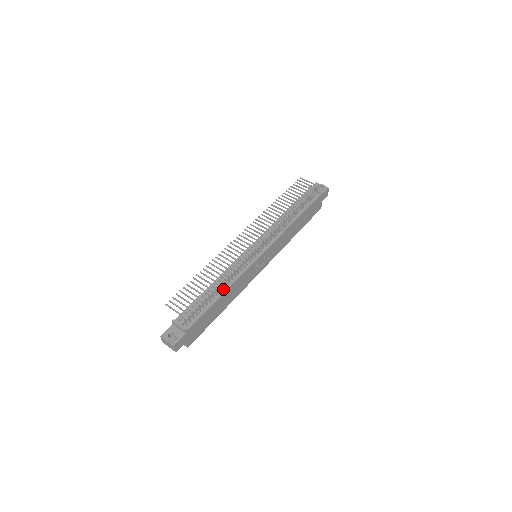
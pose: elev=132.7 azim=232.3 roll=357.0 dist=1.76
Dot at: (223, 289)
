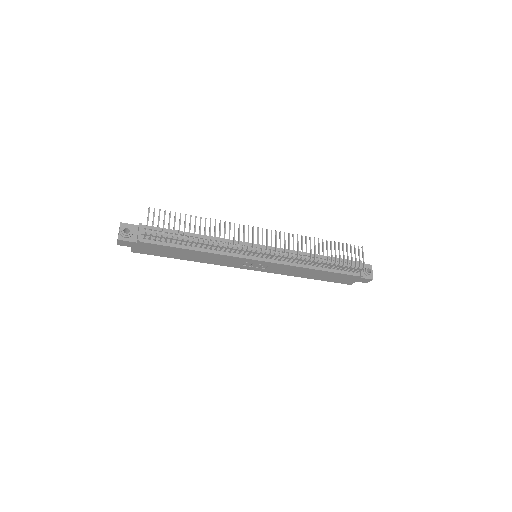
Dot at: (200, 247)
